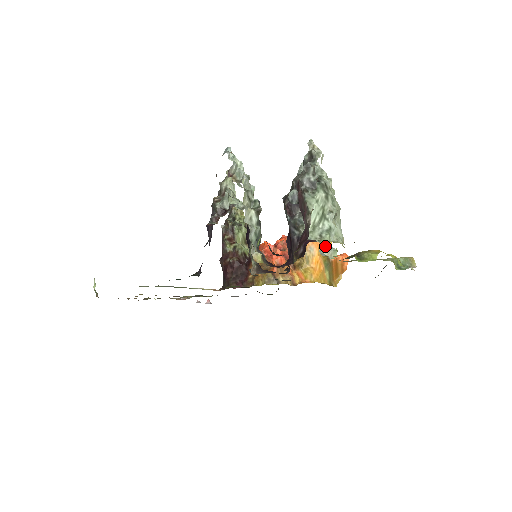
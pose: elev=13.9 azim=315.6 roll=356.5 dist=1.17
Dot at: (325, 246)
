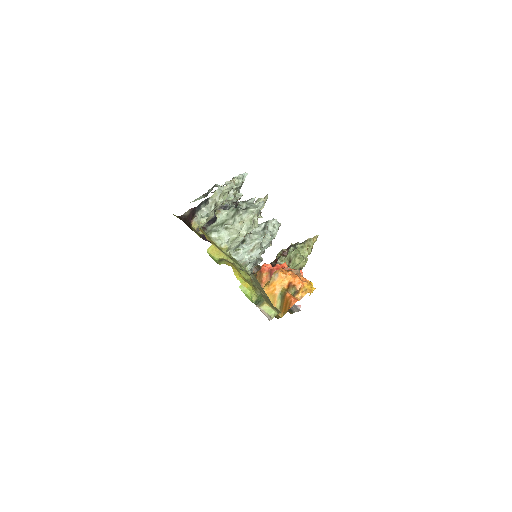
Dot at: (247, 259)
